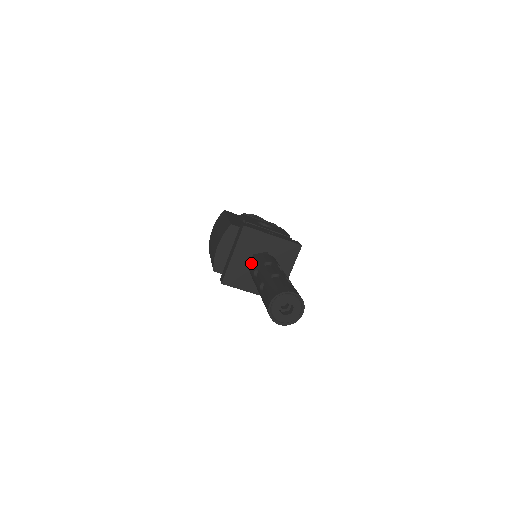
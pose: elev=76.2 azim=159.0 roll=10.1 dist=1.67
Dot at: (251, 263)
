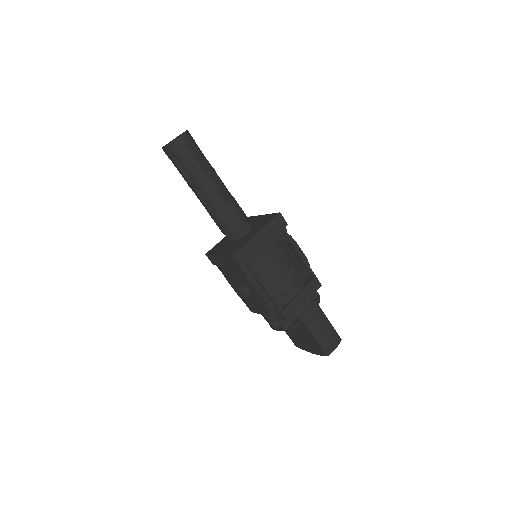
Dot at: occluded
